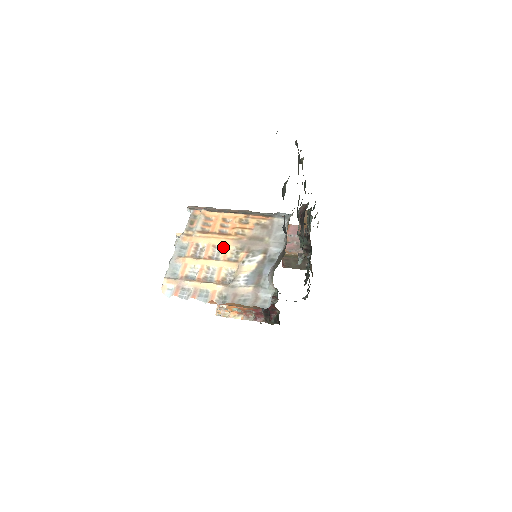
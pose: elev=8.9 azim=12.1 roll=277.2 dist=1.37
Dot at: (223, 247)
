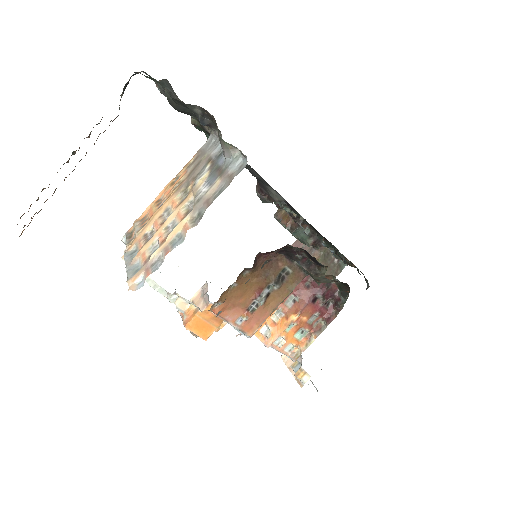
Dot at: (169, 206)
